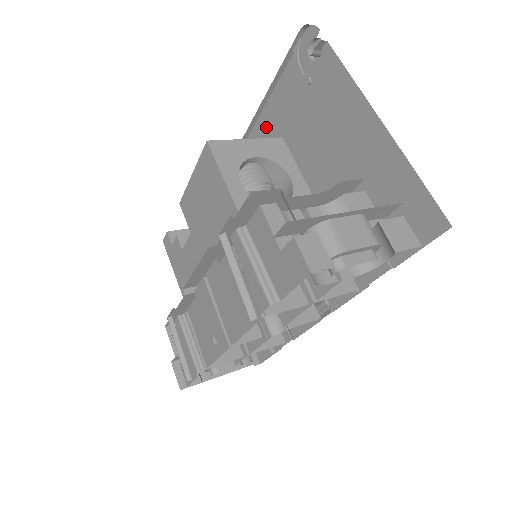
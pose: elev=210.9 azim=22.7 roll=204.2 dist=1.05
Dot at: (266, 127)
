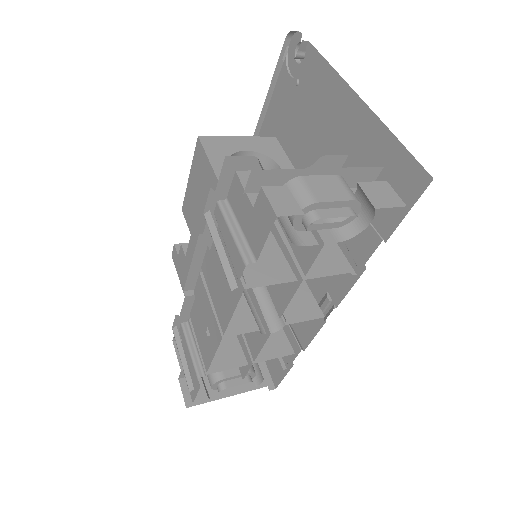
Dot at: occluded
